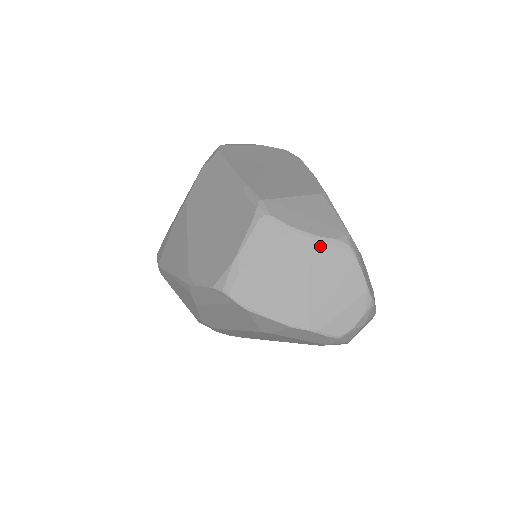
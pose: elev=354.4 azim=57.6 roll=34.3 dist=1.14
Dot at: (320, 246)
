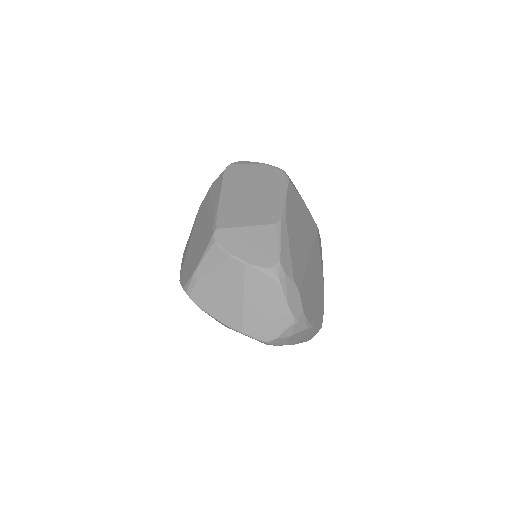
Dot at: (252, 272)
